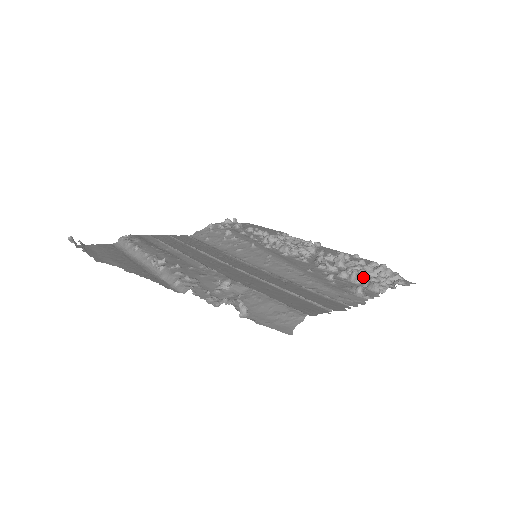
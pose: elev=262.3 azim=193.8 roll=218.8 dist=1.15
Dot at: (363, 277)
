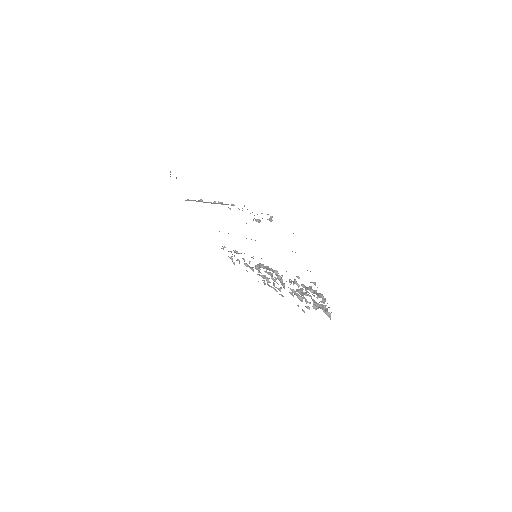
Dot at: (314, 291)
